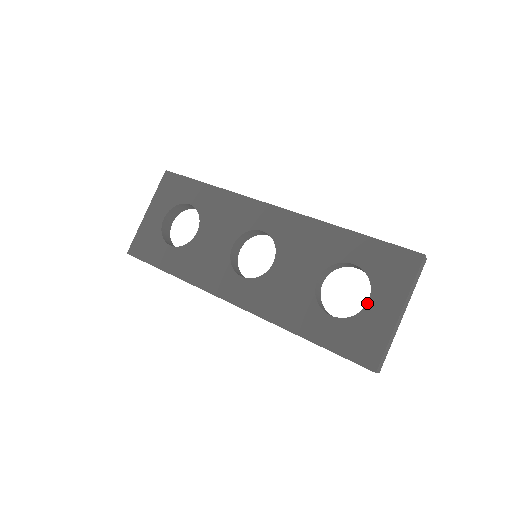
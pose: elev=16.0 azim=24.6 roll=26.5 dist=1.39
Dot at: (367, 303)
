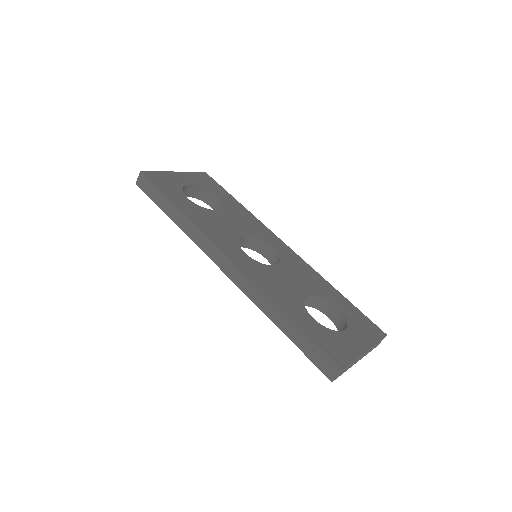
Dot at: (343, 330)
